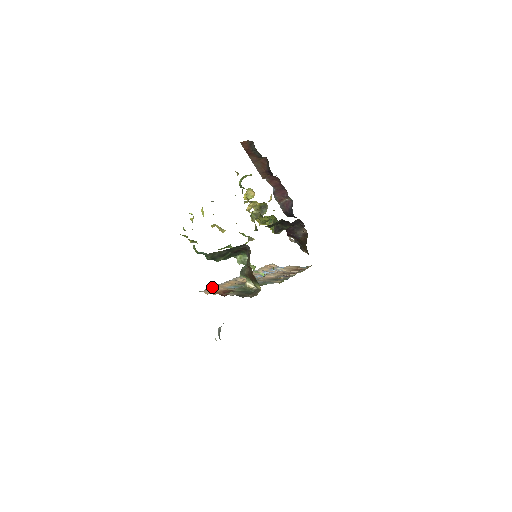
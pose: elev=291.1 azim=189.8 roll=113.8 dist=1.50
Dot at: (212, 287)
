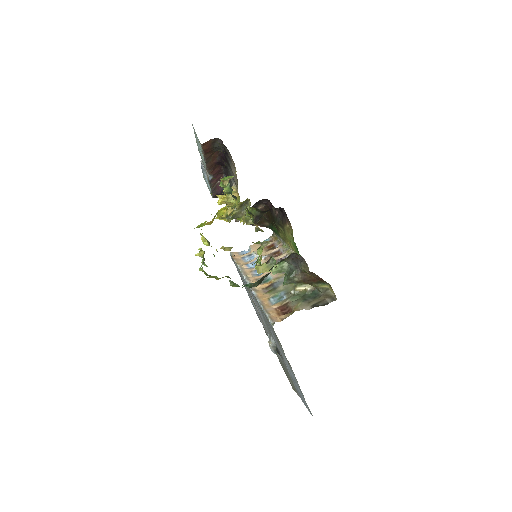
Dot at: (266, 312)
